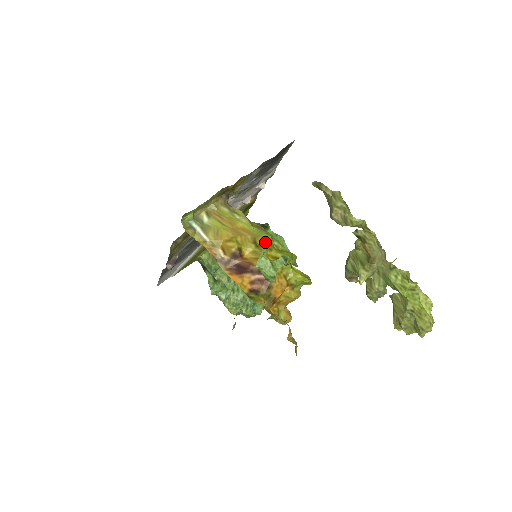
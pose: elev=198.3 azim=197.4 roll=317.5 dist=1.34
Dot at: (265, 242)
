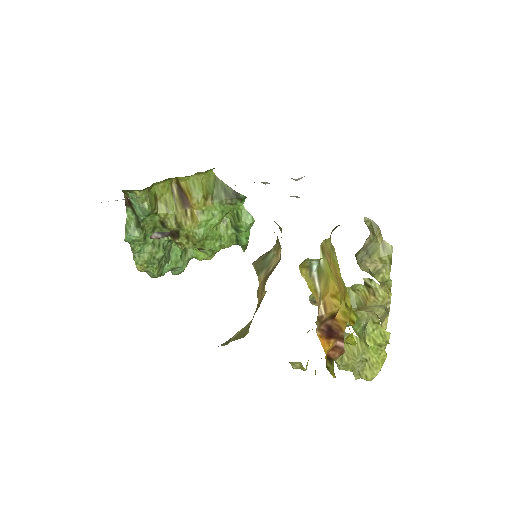
Dot at: (349, 299)
